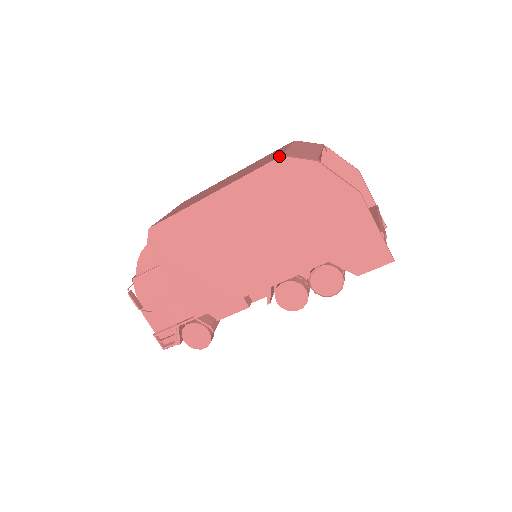
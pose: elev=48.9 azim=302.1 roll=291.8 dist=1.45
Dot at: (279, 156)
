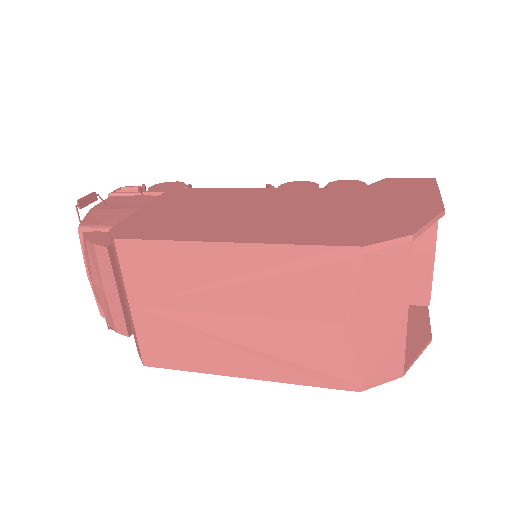
Dot at: (356, 387)
